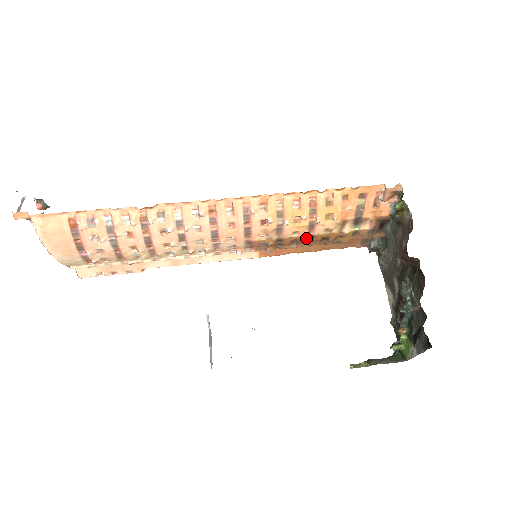
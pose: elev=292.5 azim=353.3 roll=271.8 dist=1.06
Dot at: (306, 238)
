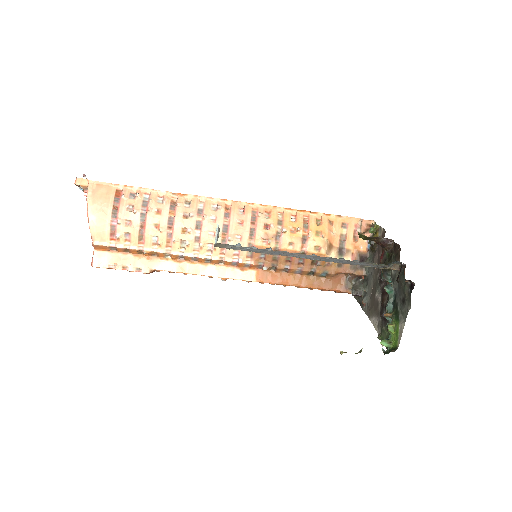
Dot at: occluded
